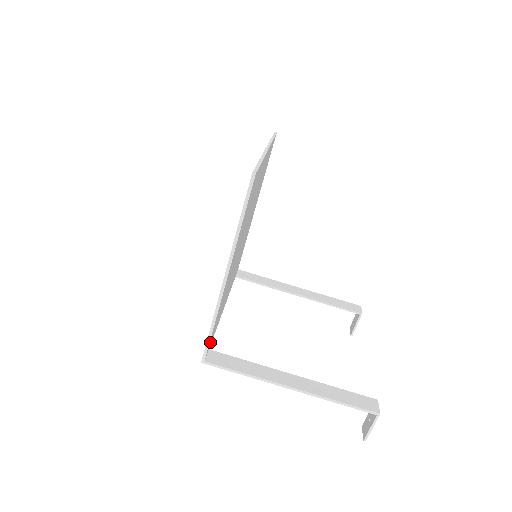
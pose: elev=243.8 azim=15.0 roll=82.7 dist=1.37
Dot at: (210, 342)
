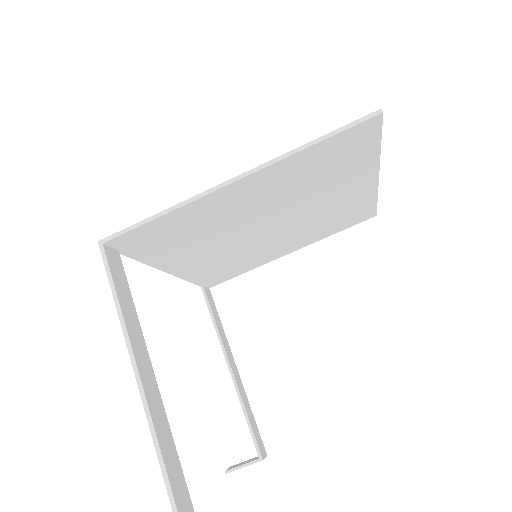
Dot at: (131, 240)
